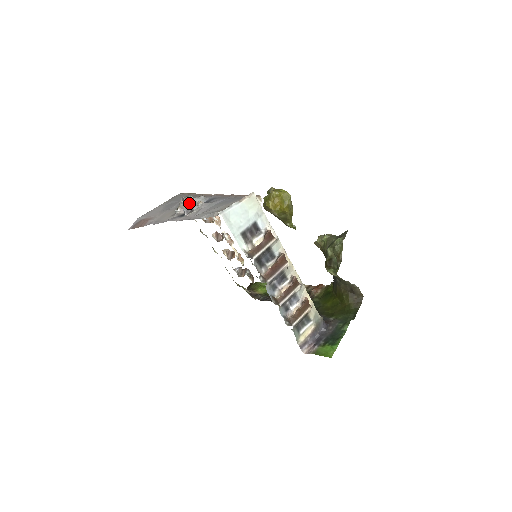
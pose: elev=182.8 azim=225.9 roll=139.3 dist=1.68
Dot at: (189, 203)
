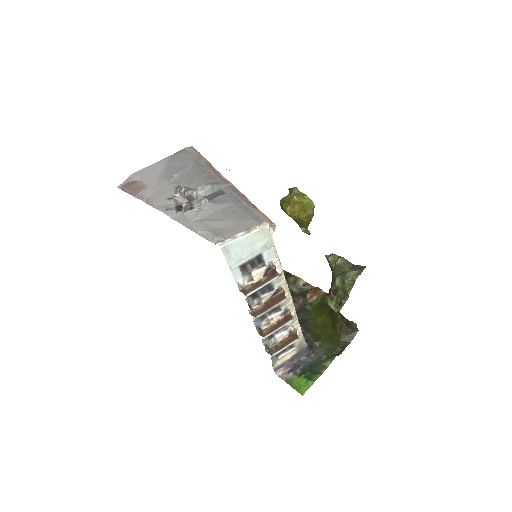
Dot at: (190, 199)
